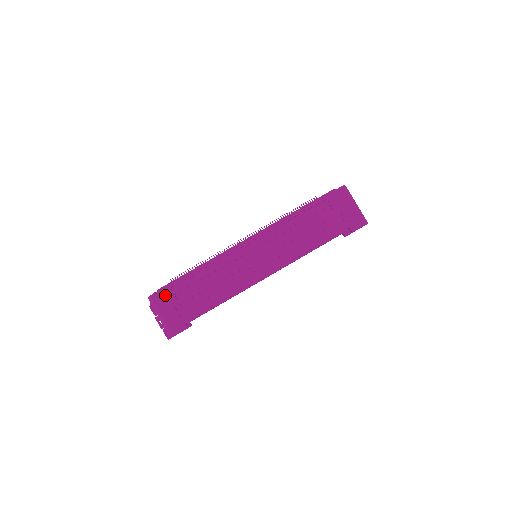
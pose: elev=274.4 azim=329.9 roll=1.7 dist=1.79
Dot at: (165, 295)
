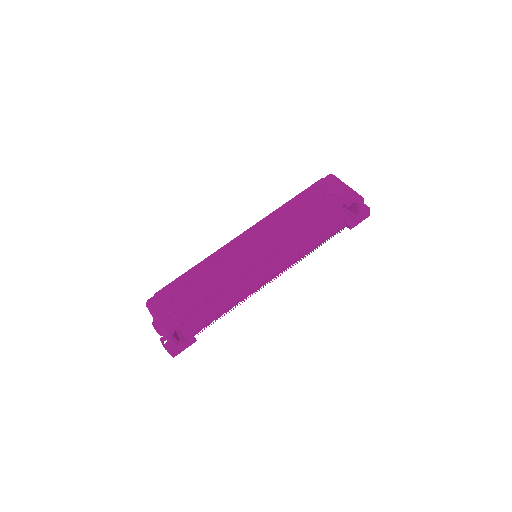
Dot at: (161, 297)
